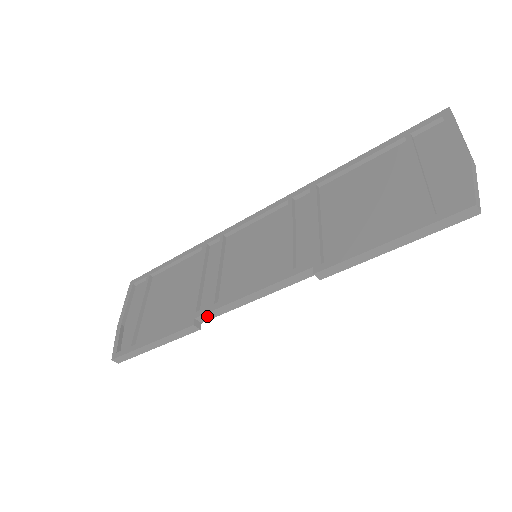
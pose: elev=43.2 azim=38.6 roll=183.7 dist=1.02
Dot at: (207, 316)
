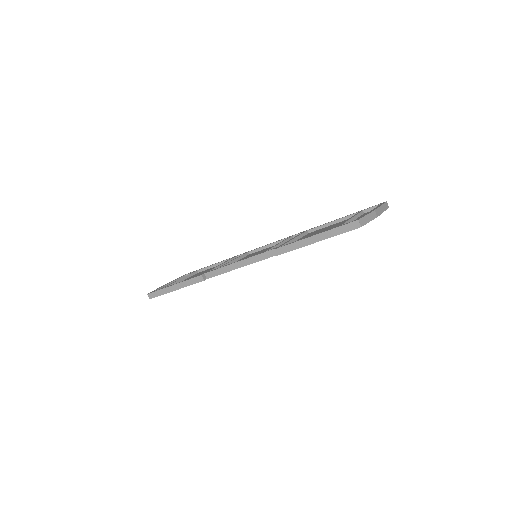
Dot at: (212, 274)
